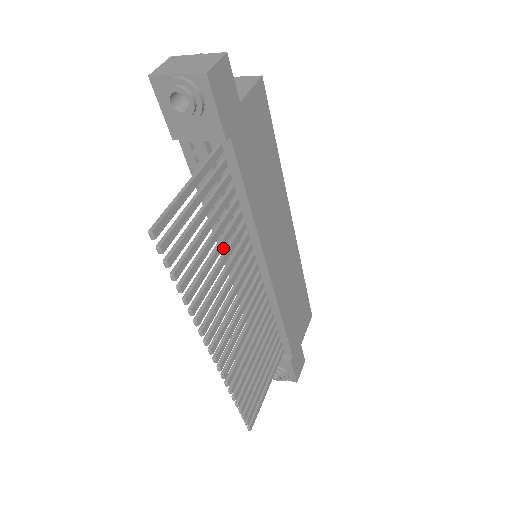
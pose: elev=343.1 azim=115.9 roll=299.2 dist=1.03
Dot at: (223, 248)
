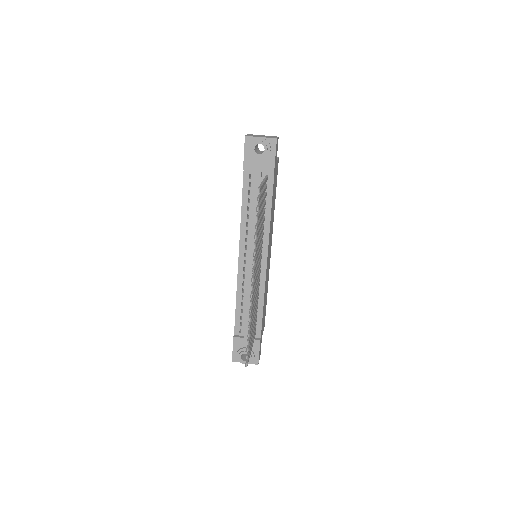
Dot at: (242, 244)
